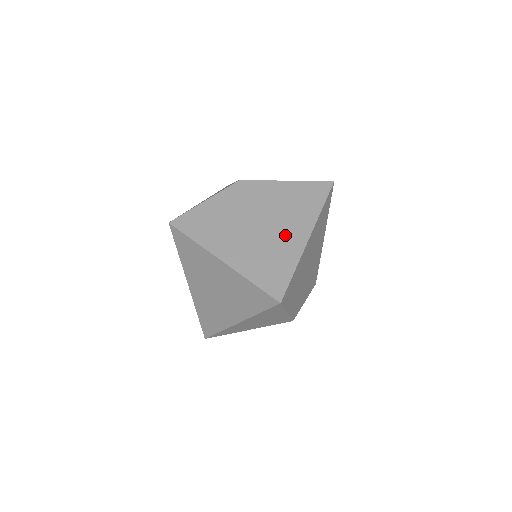
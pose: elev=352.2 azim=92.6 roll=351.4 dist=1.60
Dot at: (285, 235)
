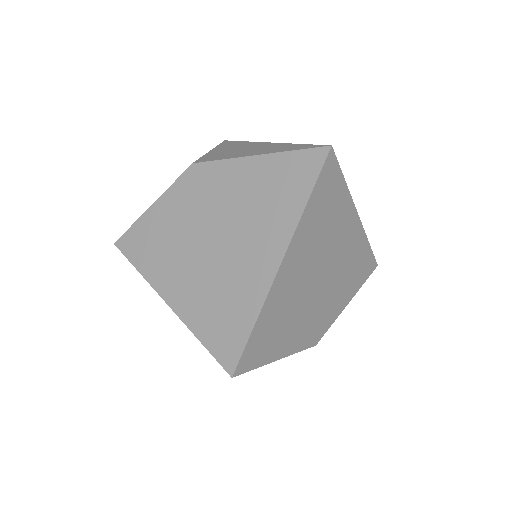
Dot at: (245, 261)
